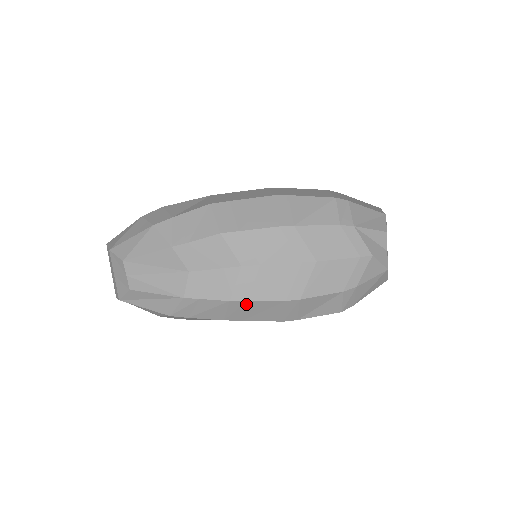
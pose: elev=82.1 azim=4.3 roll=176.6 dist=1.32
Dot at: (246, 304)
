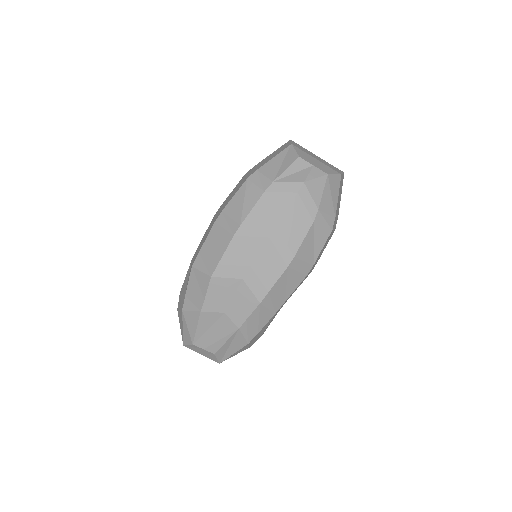
Dot at: (271, 294)
